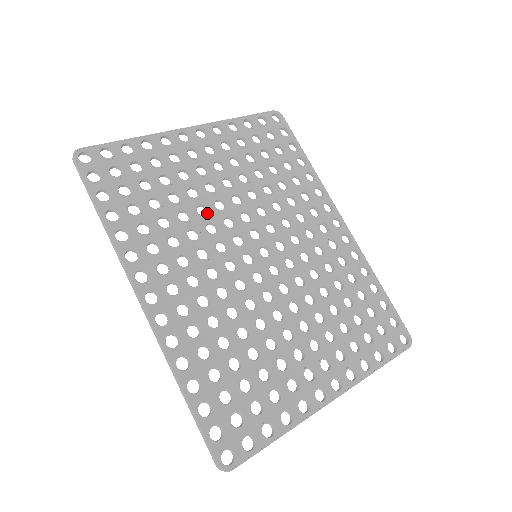
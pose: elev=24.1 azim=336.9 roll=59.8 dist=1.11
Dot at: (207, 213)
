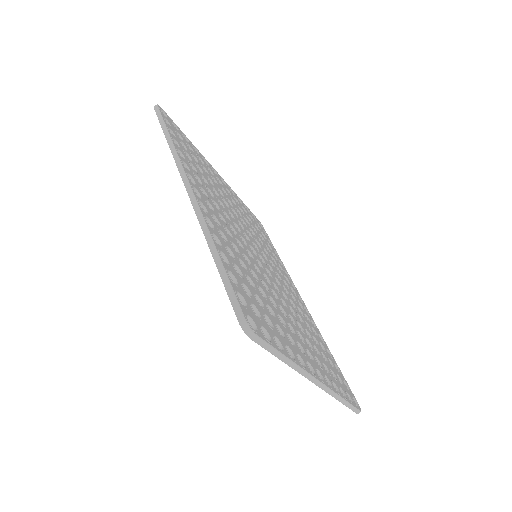
Dot at: (228, 207)
